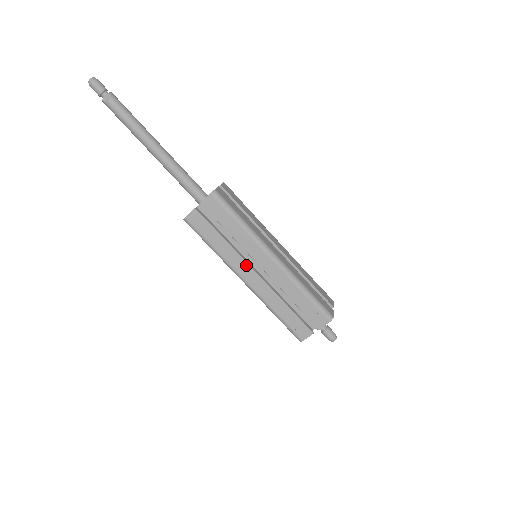
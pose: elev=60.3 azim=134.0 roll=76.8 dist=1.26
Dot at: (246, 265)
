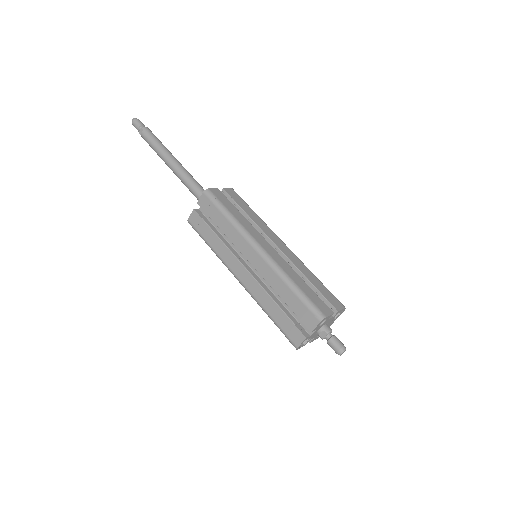
Dot at: (237, 261)
